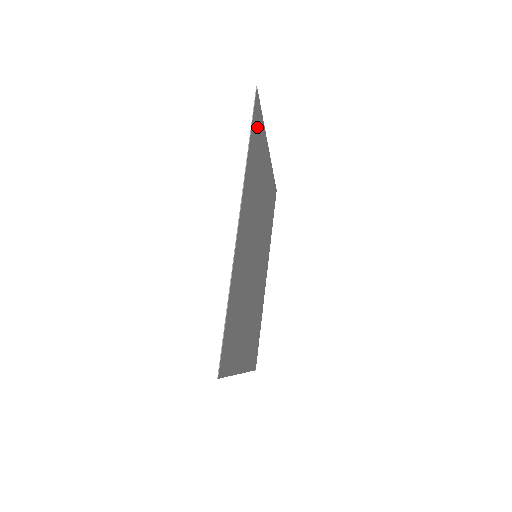
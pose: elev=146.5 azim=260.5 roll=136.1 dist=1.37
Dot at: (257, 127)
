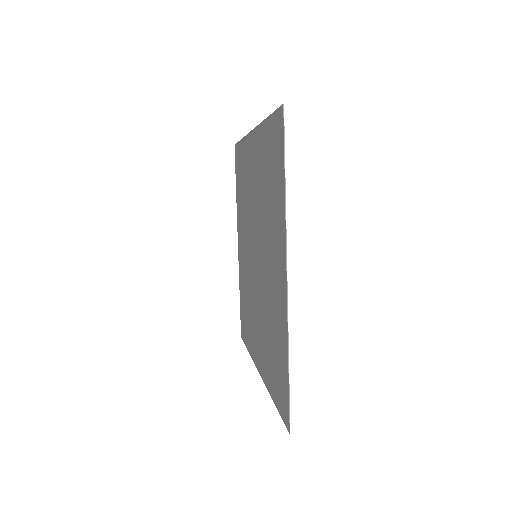
Dot at: (238, 167)
